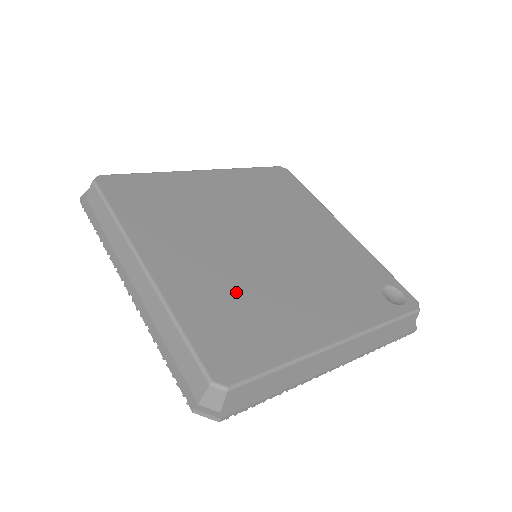
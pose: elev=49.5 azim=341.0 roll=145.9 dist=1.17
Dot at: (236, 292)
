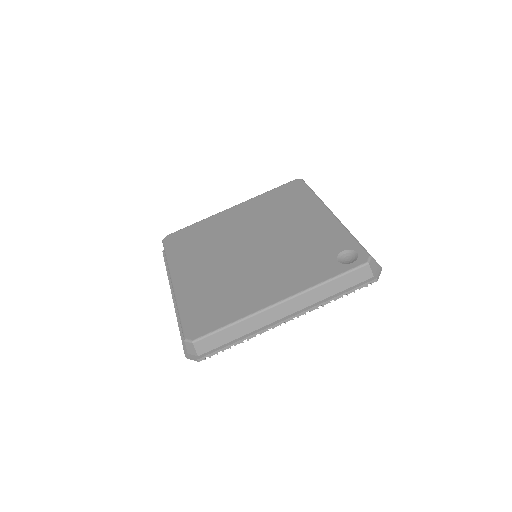
Dot at: (220, 285)
